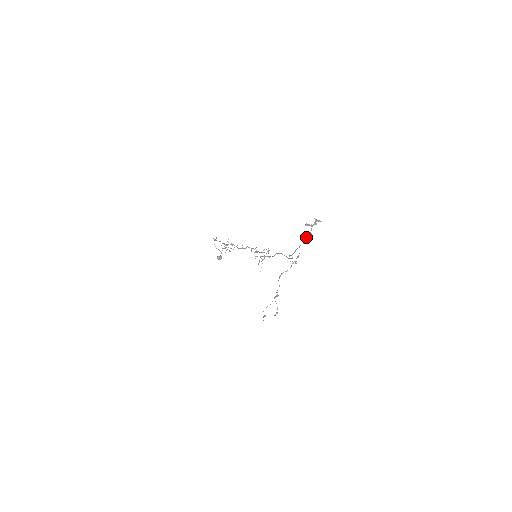
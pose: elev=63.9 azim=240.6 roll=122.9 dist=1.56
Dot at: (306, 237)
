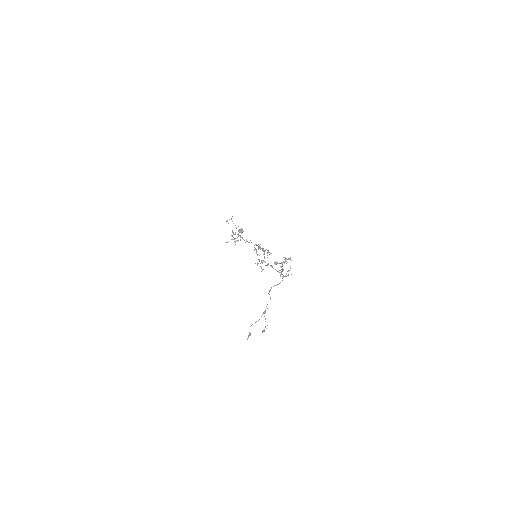
Dot at: (281, 269)
